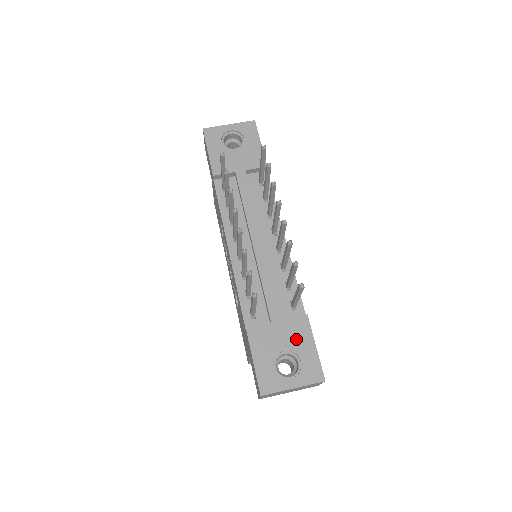
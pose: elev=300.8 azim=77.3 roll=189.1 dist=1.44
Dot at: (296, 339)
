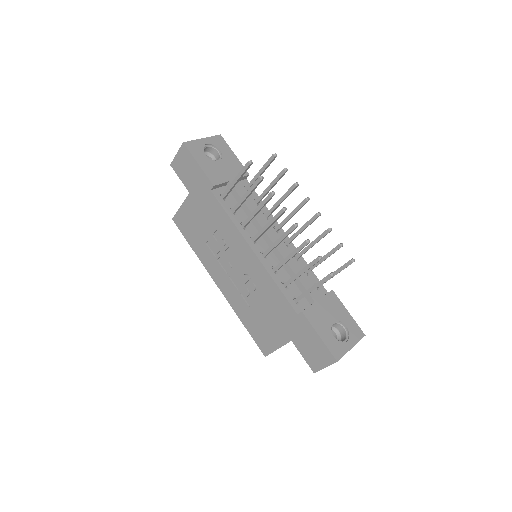
Dot at: (335, 310)
